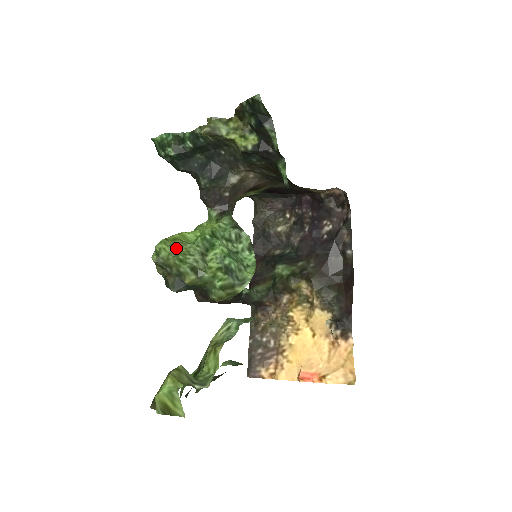
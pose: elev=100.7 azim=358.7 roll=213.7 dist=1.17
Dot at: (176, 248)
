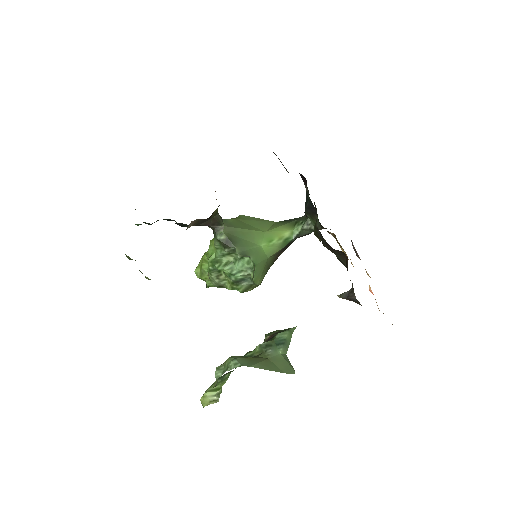
Dot at: (202, 278)
